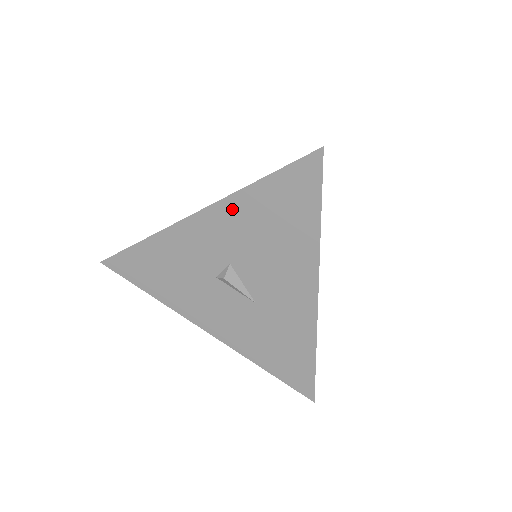
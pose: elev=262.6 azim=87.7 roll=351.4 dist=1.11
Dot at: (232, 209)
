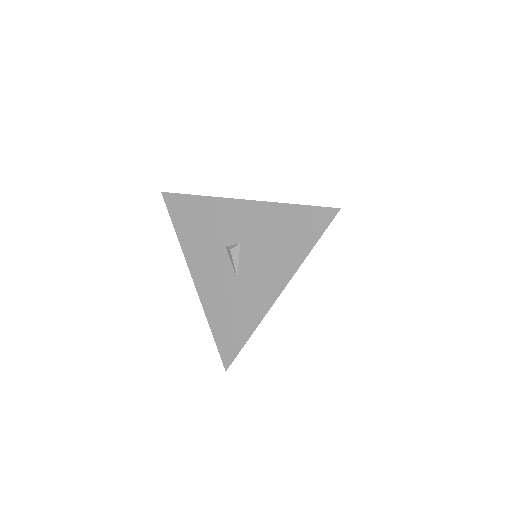
Dot at: (266, 211)
